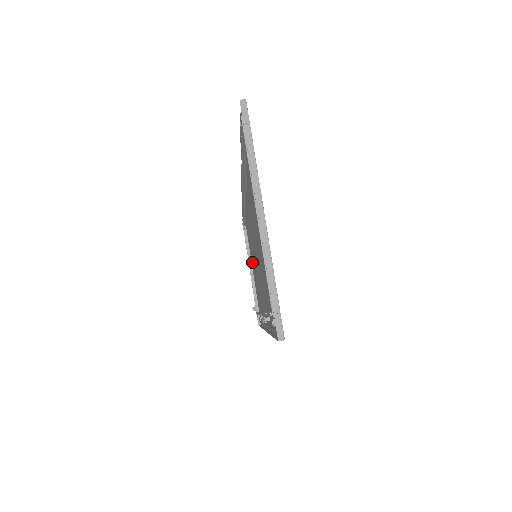
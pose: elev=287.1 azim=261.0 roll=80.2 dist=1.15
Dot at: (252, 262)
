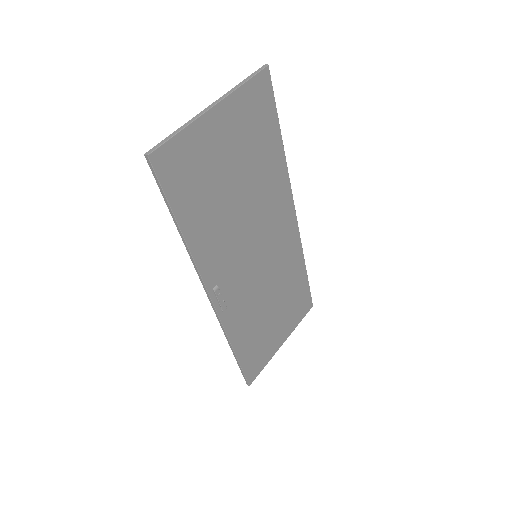
Dot at: (281, 321)
